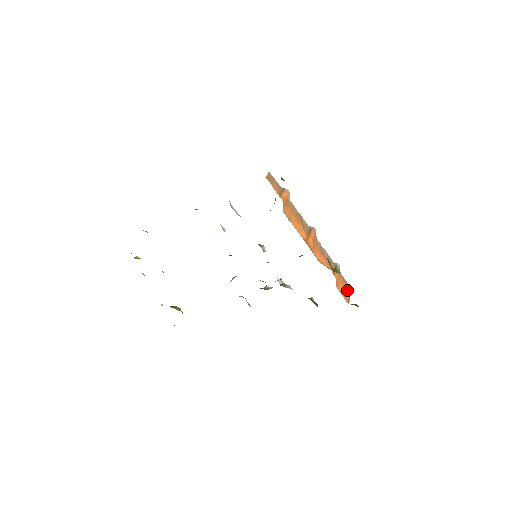
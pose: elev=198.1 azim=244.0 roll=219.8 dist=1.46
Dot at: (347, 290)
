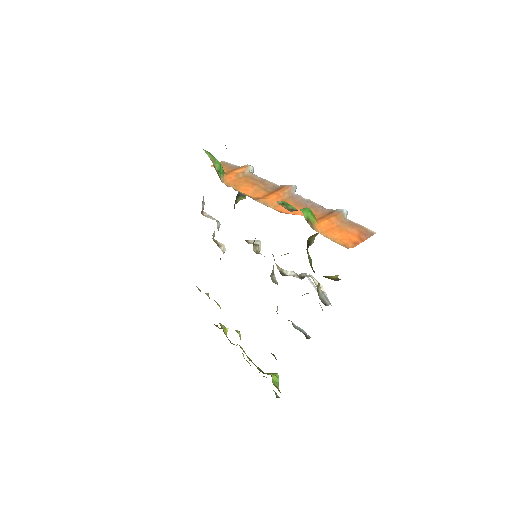
Dot at: (357, 234)
